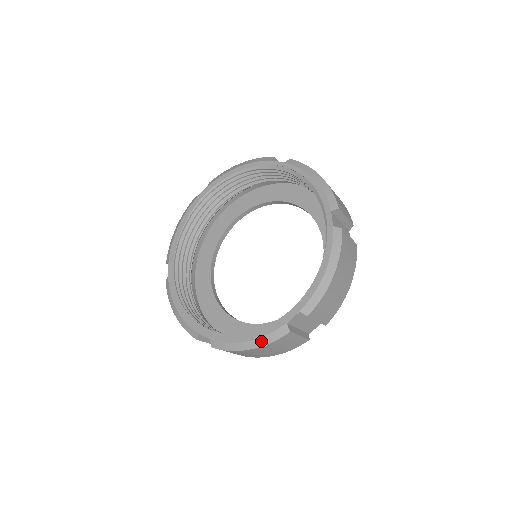
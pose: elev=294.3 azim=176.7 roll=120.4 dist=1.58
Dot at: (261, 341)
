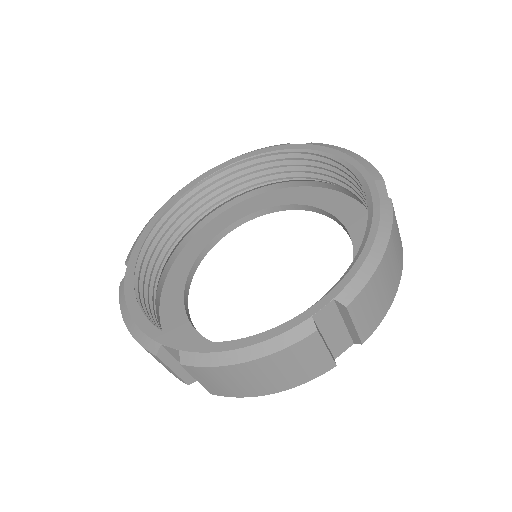
Dot at: (135, 330)
